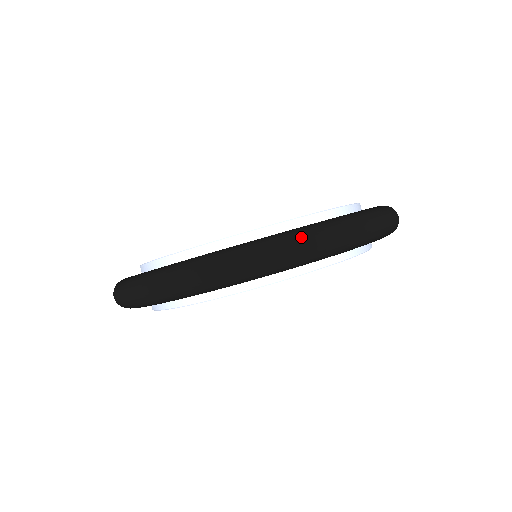
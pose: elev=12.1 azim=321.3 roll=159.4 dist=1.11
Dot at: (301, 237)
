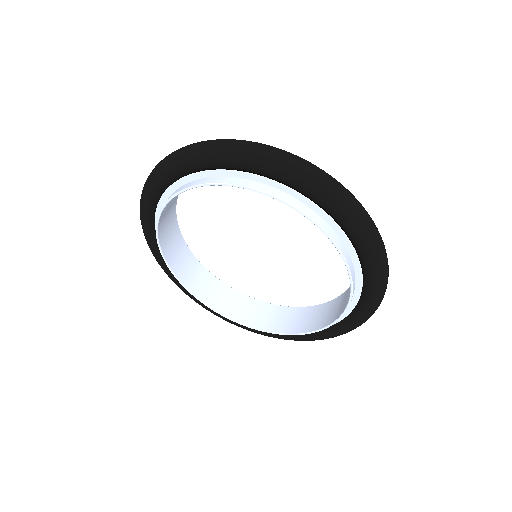
Dot at: (218, 139)
